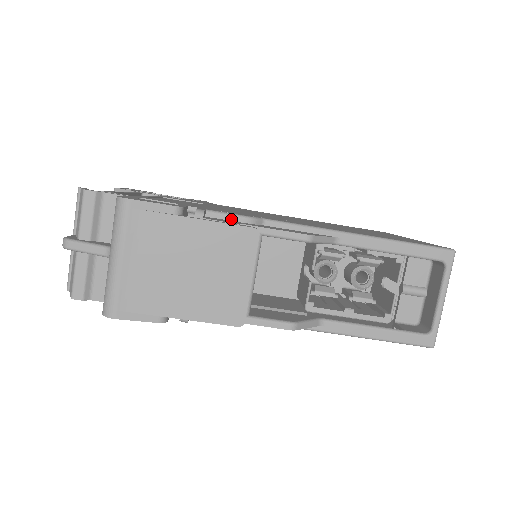
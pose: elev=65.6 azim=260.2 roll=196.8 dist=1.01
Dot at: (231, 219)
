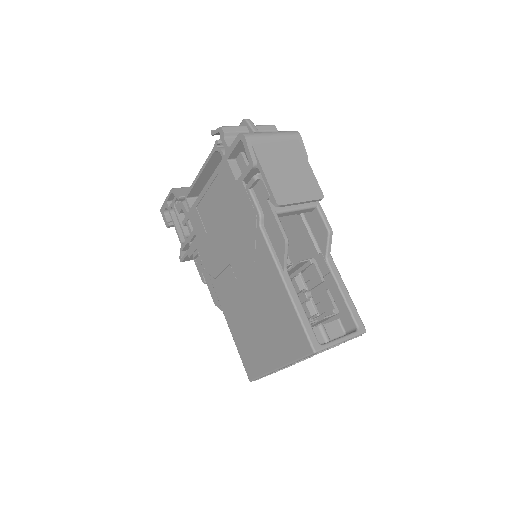
Dot at: occluded
